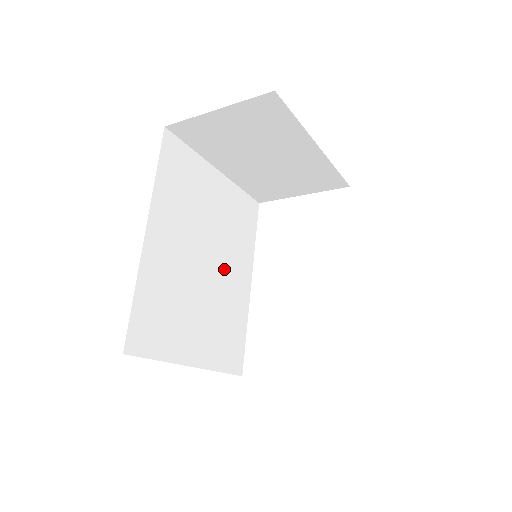
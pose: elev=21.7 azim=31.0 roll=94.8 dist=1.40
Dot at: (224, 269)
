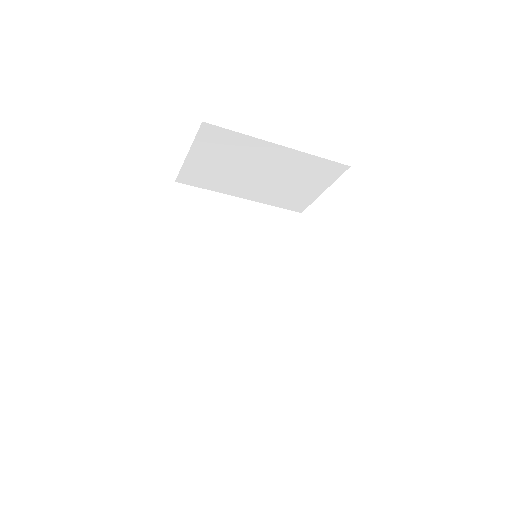
Dot at: (261, 277)
